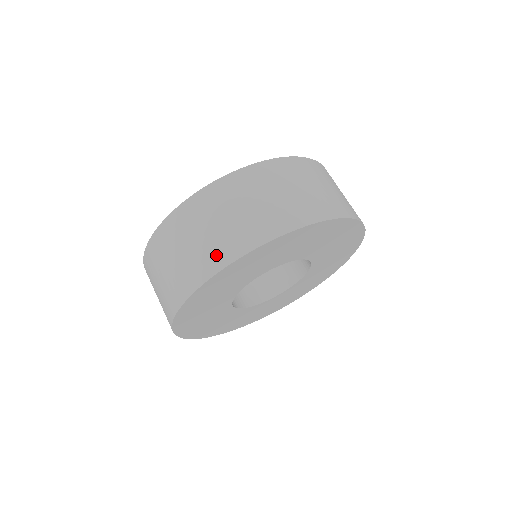
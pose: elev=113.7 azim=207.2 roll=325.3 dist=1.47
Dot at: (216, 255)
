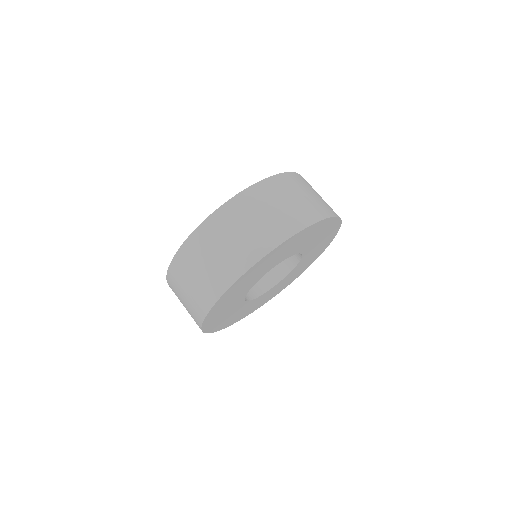
Dot at: (310, 213)
